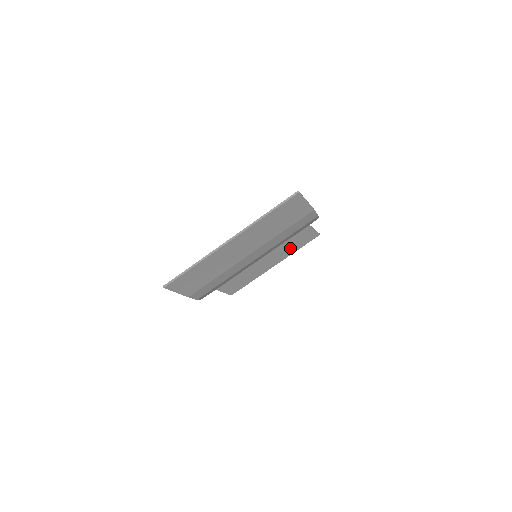
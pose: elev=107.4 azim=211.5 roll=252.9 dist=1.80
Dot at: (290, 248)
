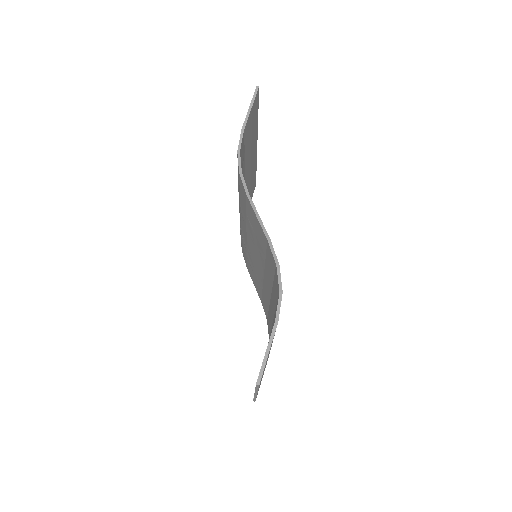
Dot at: (252, 137)
